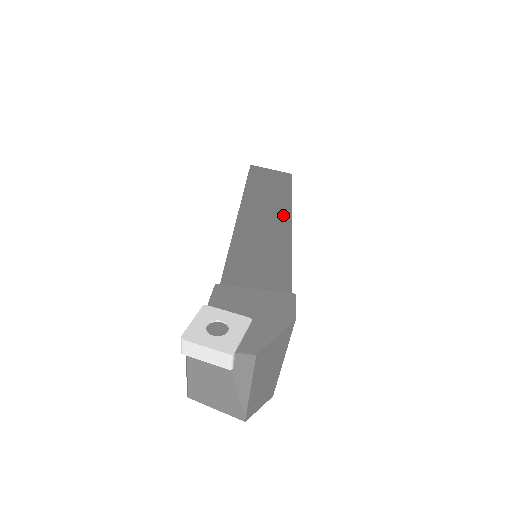
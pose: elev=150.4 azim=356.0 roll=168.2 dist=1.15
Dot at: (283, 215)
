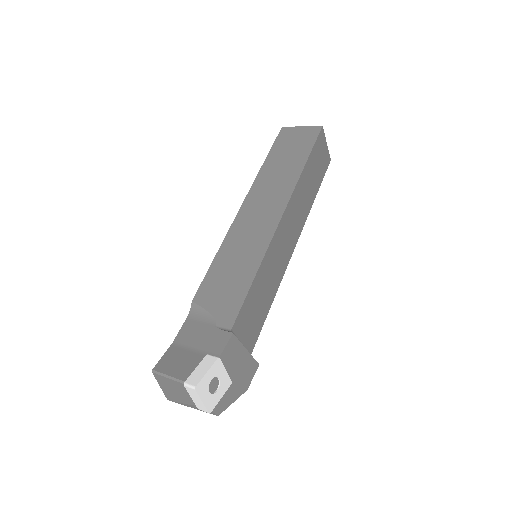
Dot at: (297, 234)
